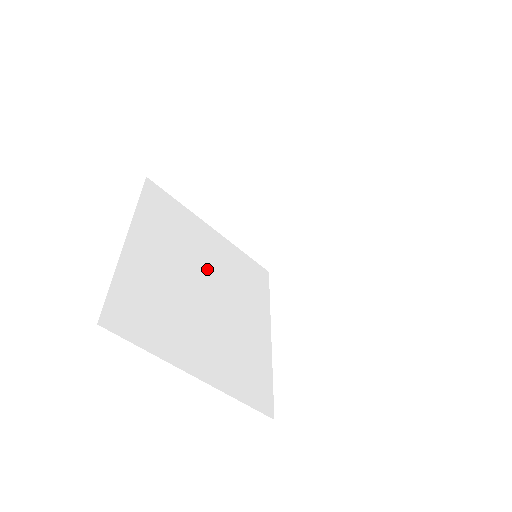
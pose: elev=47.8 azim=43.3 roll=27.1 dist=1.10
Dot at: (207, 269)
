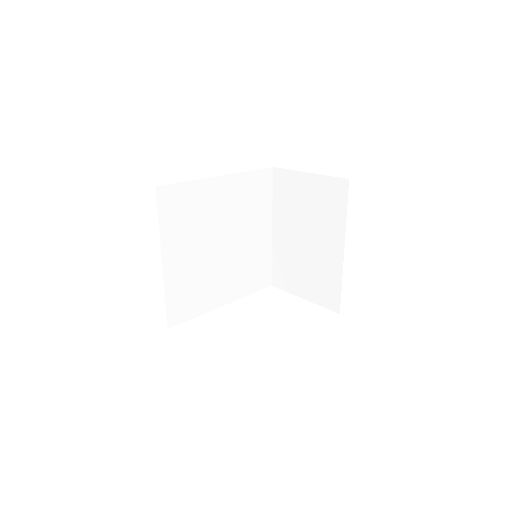
Dot at: (239, 238)
